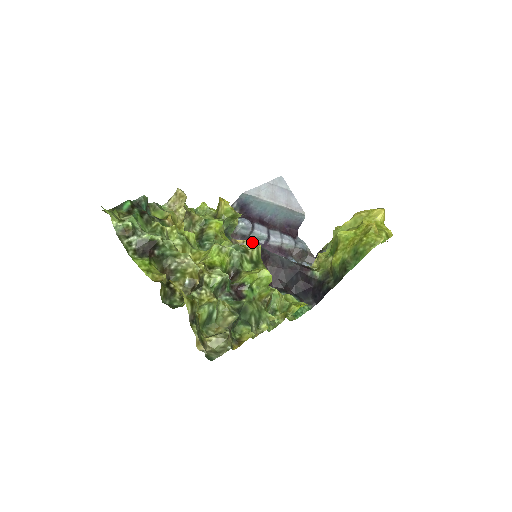
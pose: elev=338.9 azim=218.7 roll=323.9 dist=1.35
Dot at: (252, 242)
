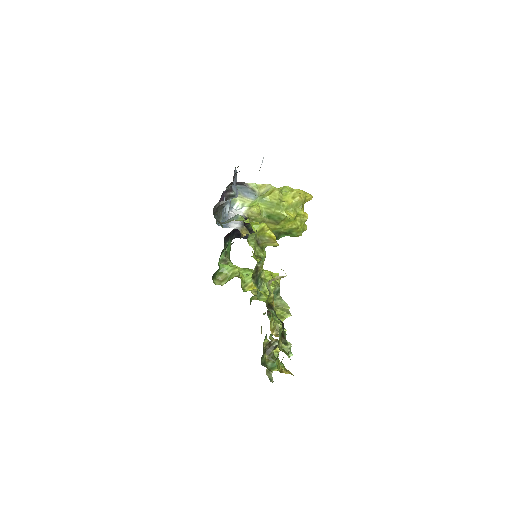
Dot at: occluded
